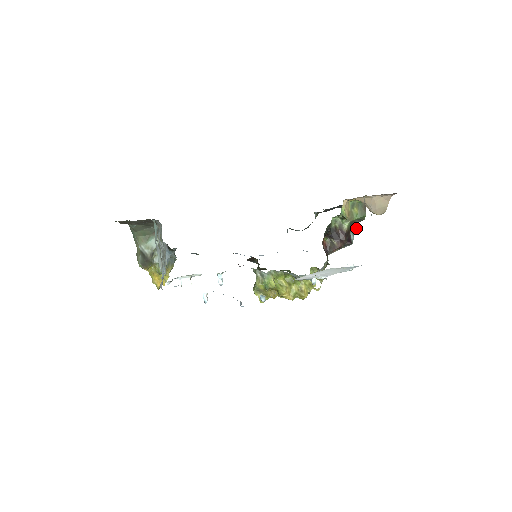
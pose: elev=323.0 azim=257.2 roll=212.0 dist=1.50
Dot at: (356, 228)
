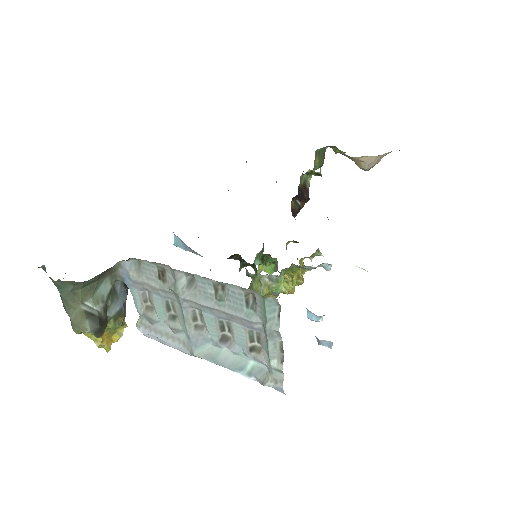
Dot at: occluded
